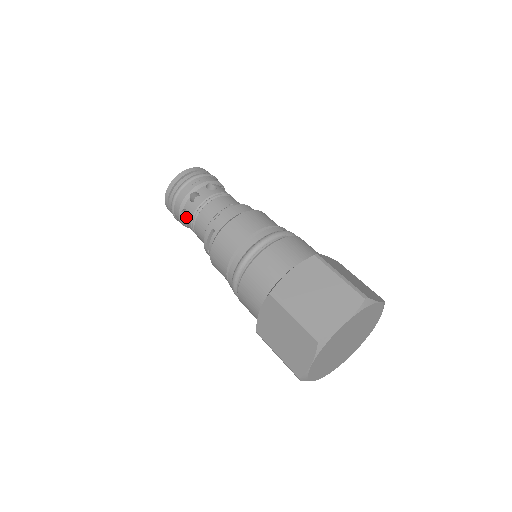
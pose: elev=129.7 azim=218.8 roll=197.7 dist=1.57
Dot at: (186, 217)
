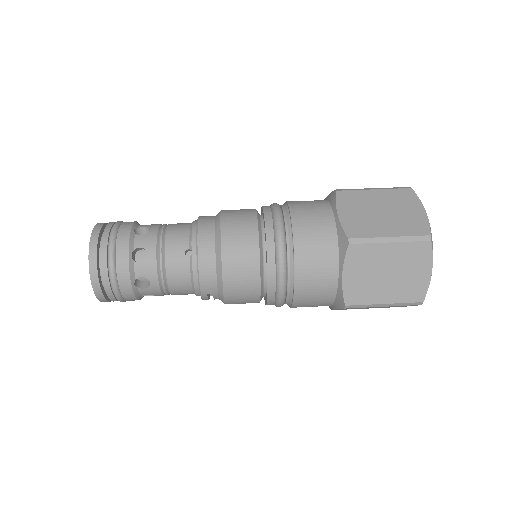
Dot at: occluded
